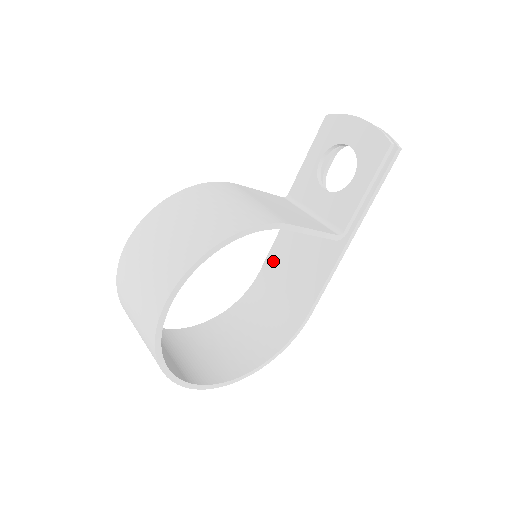
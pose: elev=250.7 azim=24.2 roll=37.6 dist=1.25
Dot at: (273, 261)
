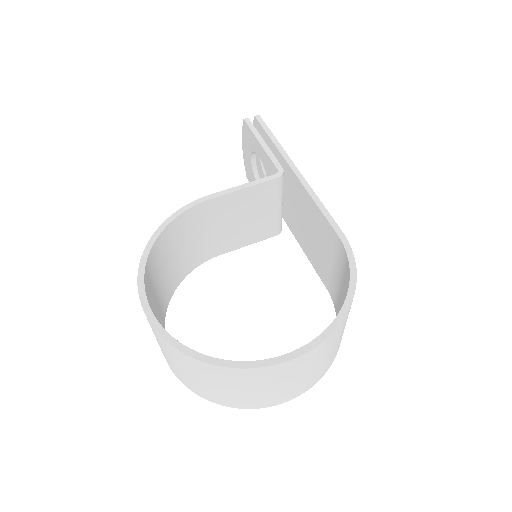
Dot at: (318, 268)
